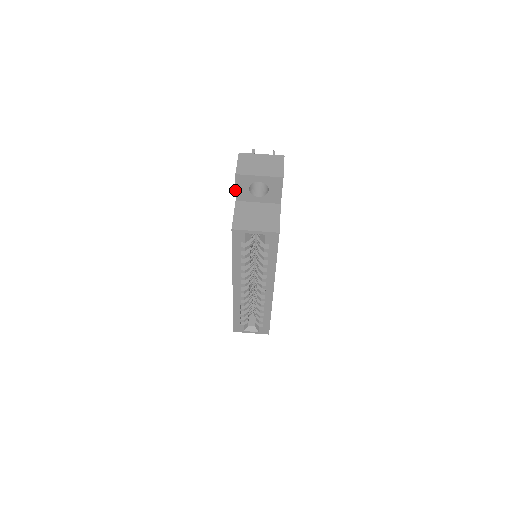
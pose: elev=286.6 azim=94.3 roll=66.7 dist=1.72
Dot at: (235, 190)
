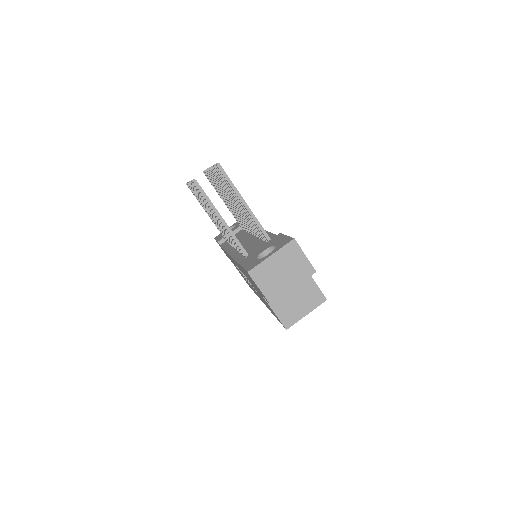
Dot at: occluded
